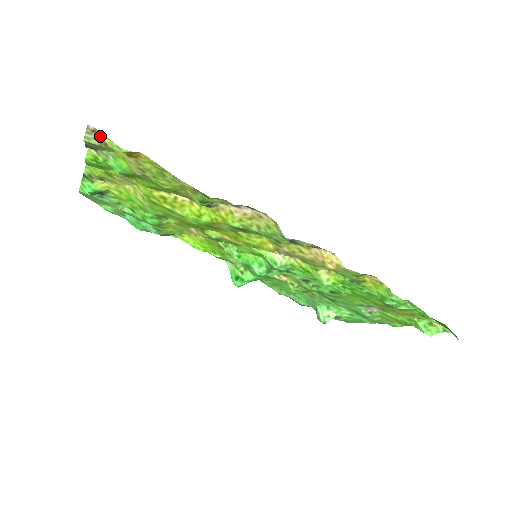
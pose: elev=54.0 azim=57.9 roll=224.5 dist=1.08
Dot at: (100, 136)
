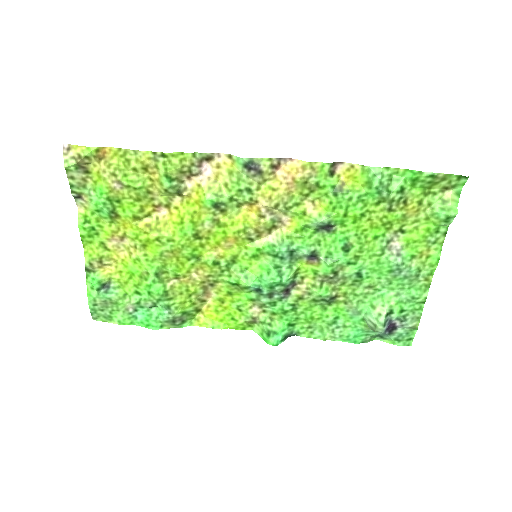
Dot at: (74, 150)
